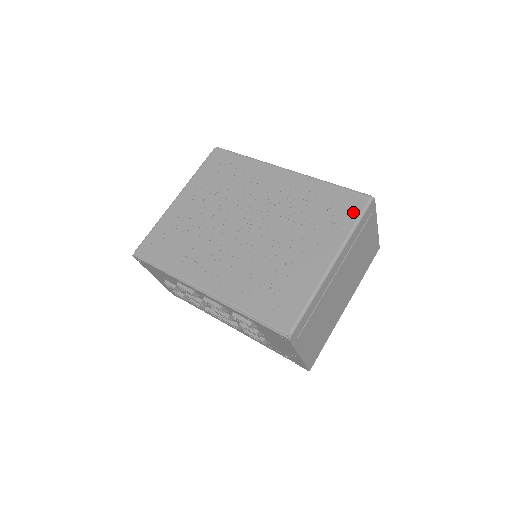
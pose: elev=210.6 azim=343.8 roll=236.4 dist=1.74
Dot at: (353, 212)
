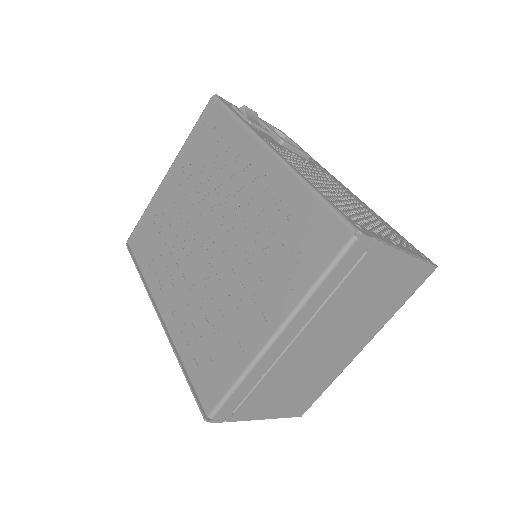
Dot at: (321, 256)
